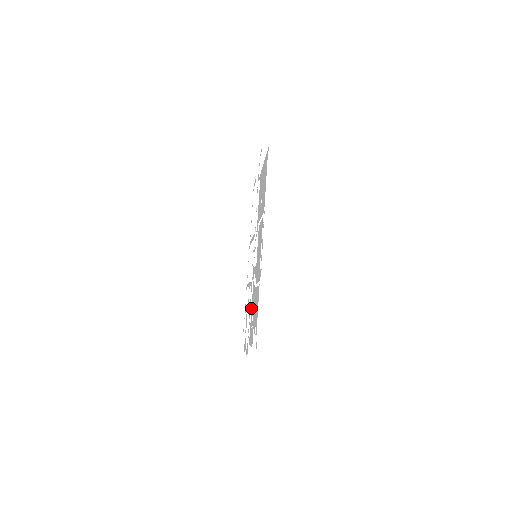
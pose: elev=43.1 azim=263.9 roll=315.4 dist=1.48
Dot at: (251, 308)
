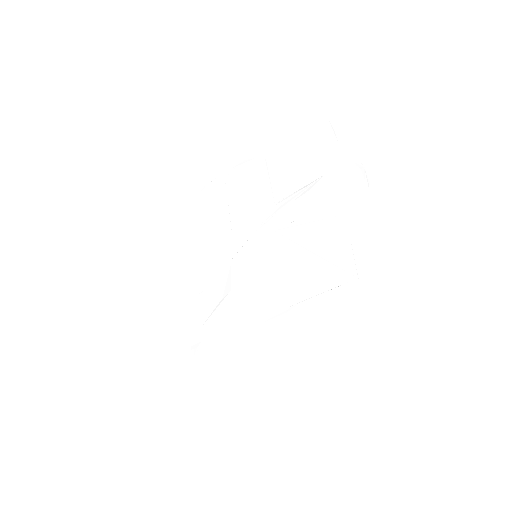
Dot at: (212, 265)
